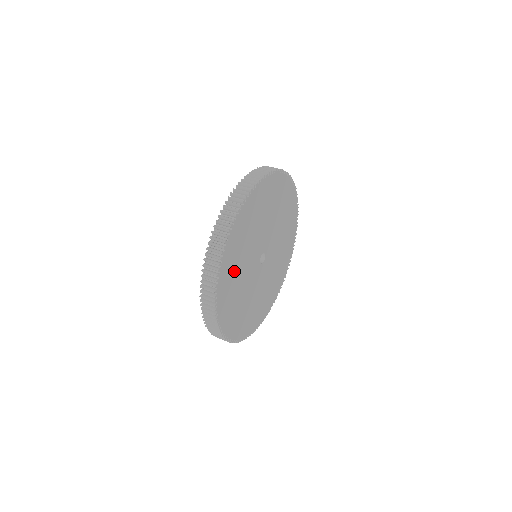
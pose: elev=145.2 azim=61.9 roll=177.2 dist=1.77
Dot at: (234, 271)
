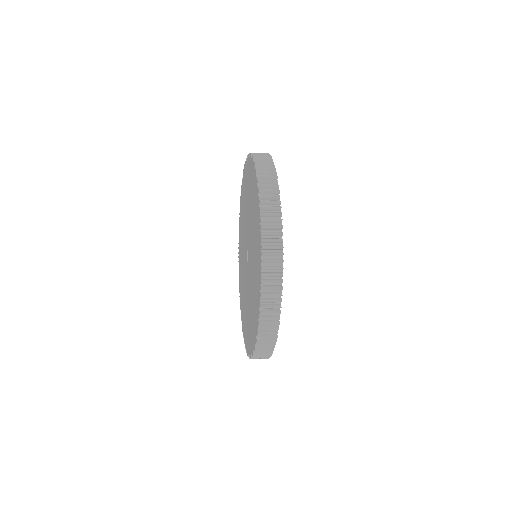
Dot at: occluded
